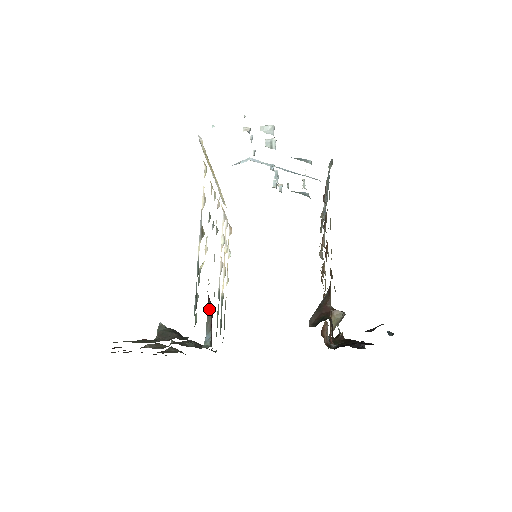
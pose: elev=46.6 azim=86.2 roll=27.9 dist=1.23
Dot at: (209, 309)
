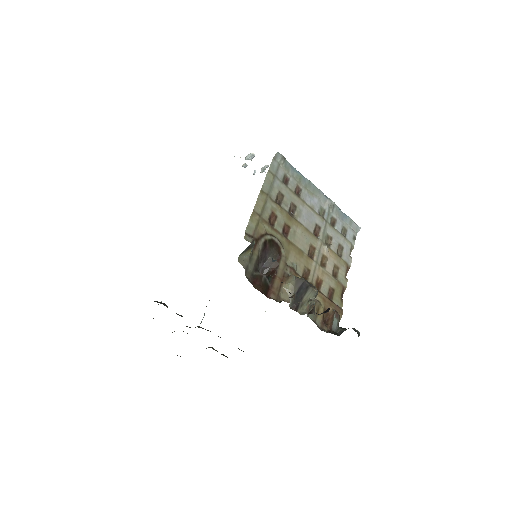
Dot at: occluded
